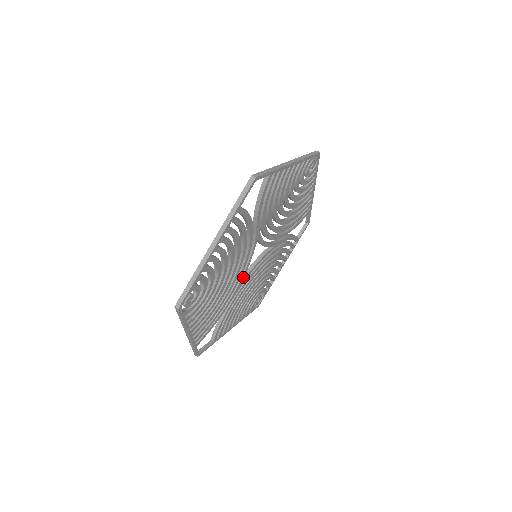
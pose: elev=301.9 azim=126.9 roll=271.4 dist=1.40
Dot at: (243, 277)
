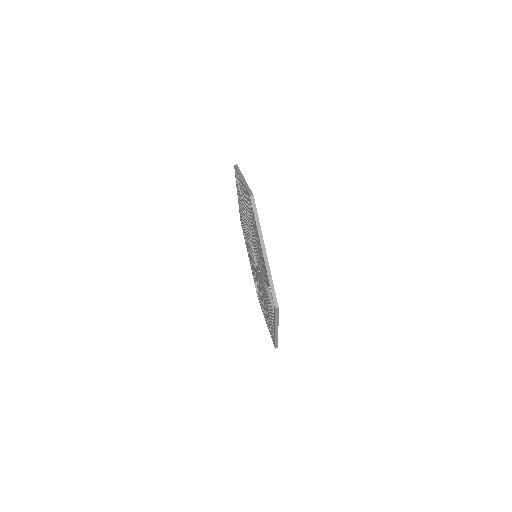
Dot at: occluded
